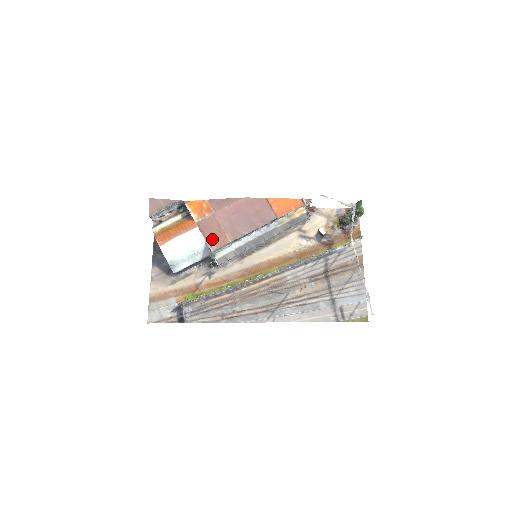
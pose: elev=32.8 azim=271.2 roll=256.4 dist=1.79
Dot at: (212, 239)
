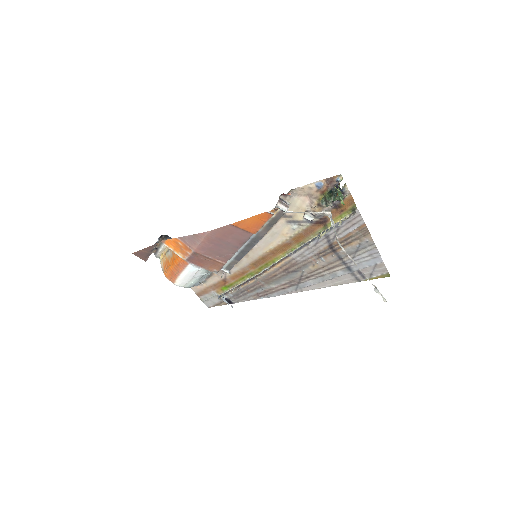
Dot at: (209, 266)
